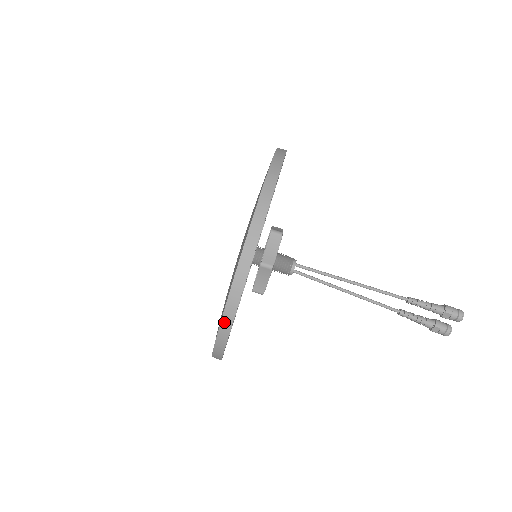
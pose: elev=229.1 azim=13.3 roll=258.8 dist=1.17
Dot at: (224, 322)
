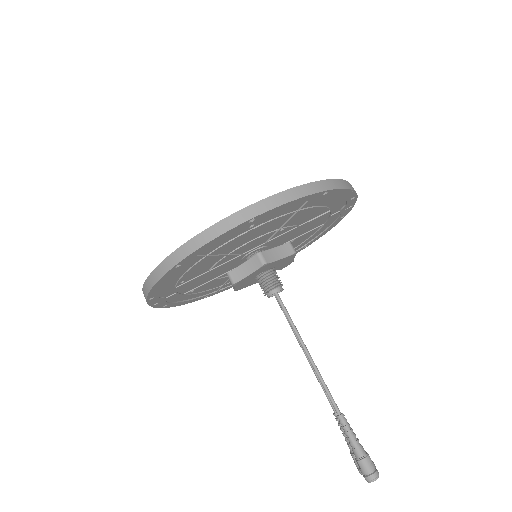
Dot at: occluded
